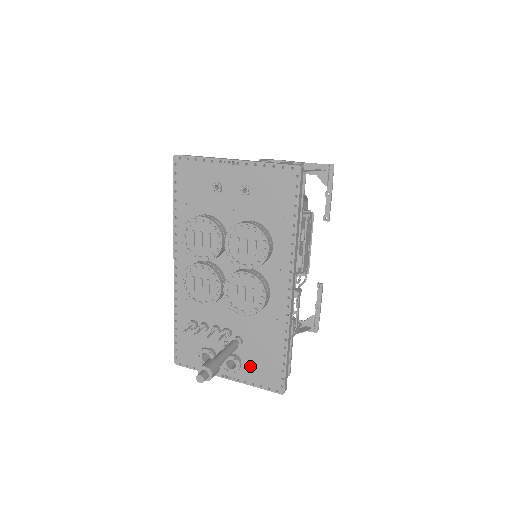
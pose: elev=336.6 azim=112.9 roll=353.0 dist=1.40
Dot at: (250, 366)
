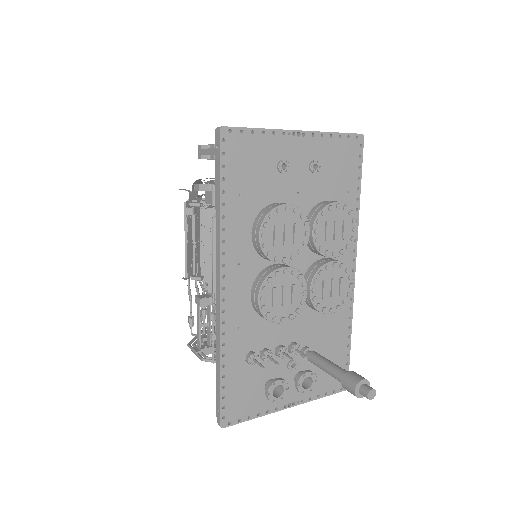
Dot at: occluded
